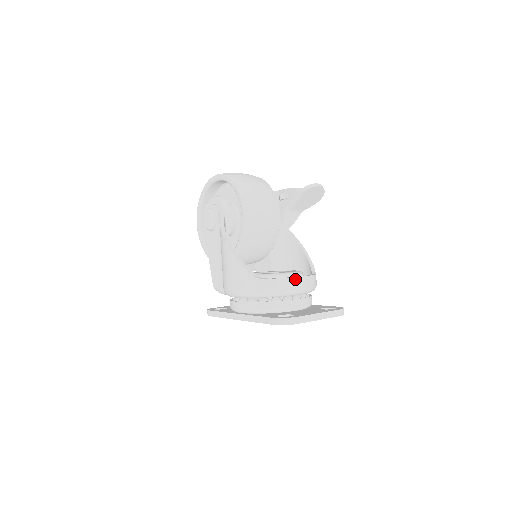
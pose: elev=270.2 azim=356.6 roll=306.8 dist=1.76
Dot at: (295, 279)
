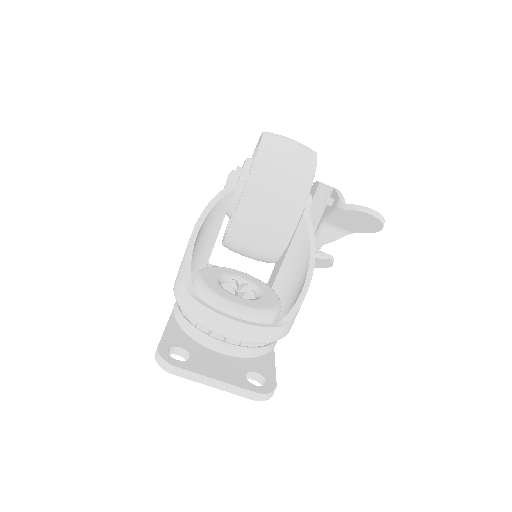
Dot at: (225, 319)
